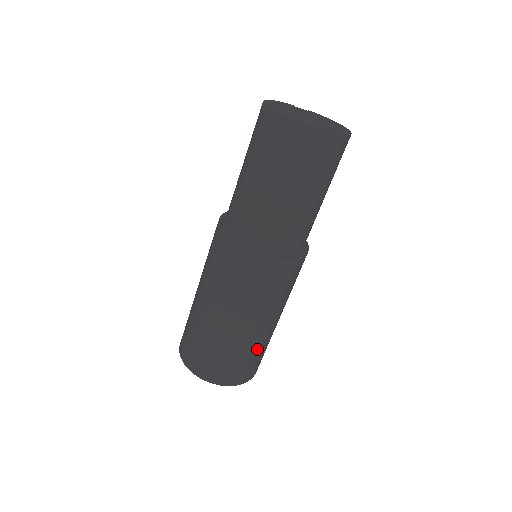
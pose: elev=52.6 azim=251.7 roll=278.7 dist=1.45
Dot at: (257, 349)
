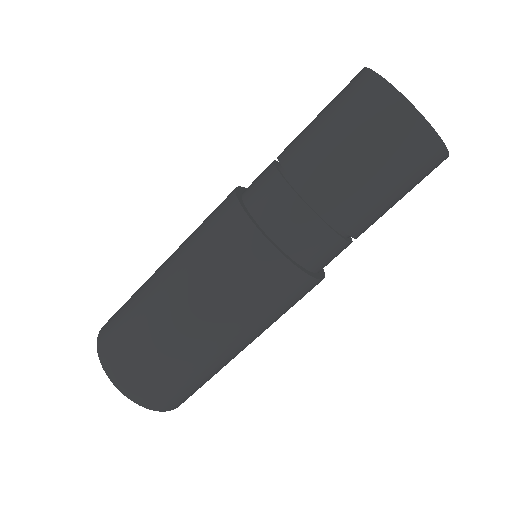
Dot at: occluded
